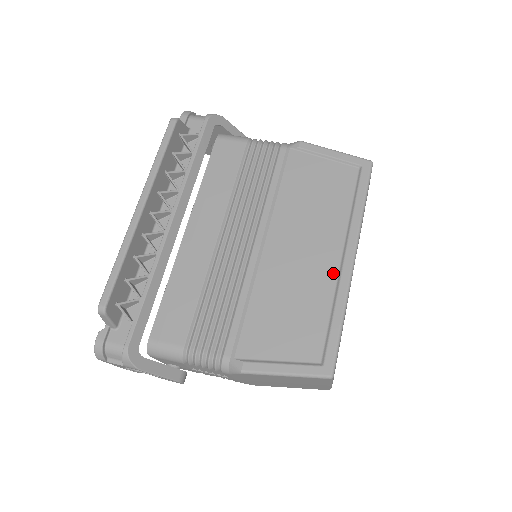
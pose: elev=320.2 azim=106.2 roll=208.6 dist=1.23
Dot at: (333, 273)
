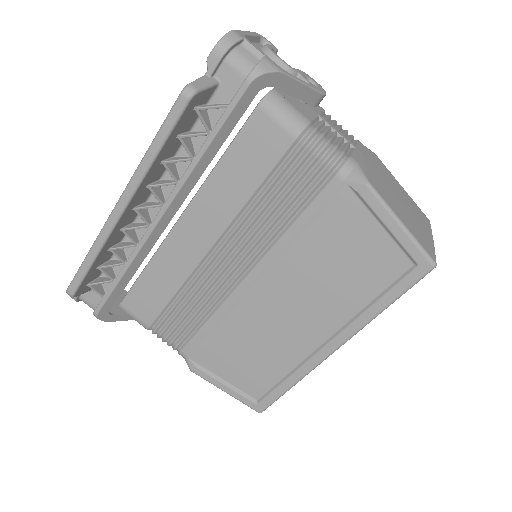
Dot at: (308, 349)
